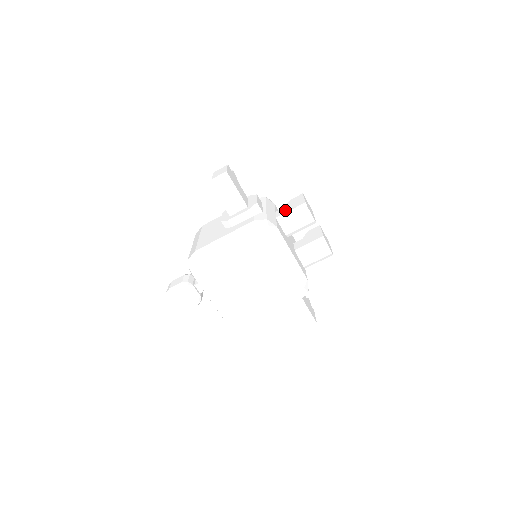
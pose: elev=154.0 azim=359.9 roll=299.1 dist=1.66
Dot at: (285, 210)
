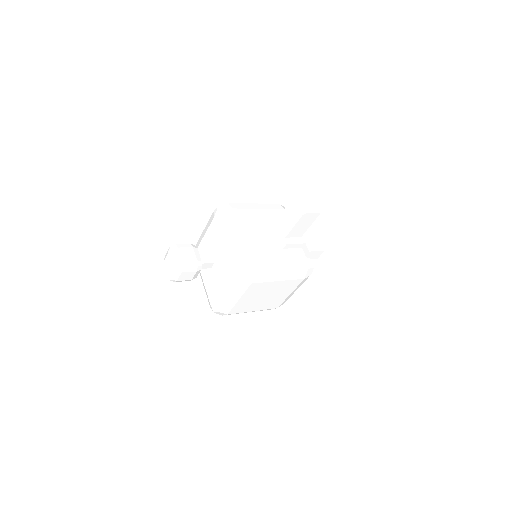
Dot at: (308, 242)
